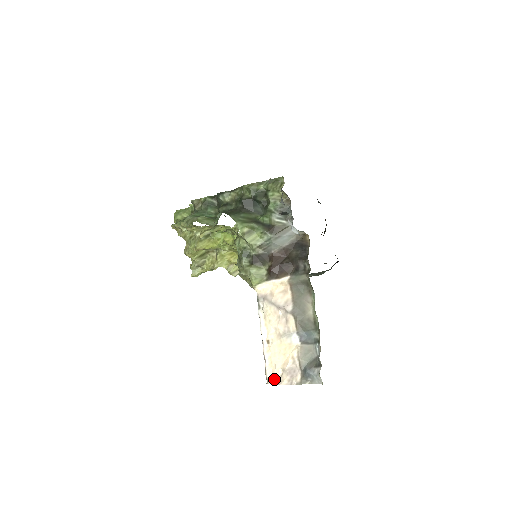
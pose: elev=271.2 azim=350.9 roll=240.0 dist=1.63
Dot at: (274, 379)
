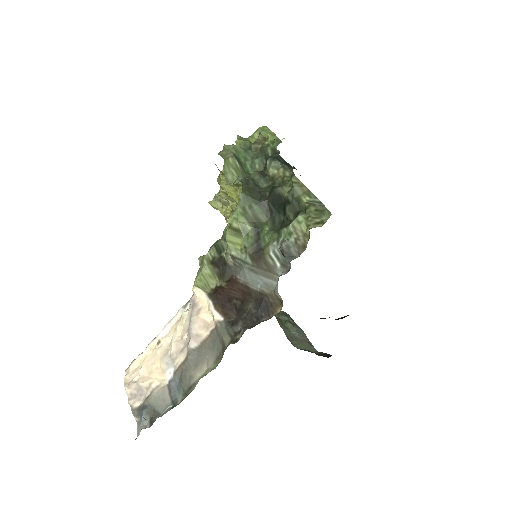
Dot at: (130, 375)
